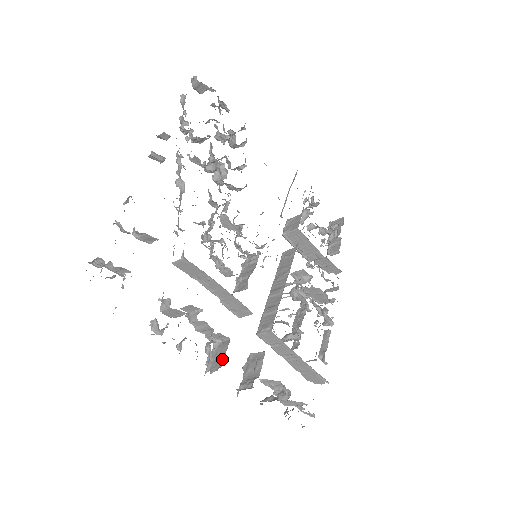
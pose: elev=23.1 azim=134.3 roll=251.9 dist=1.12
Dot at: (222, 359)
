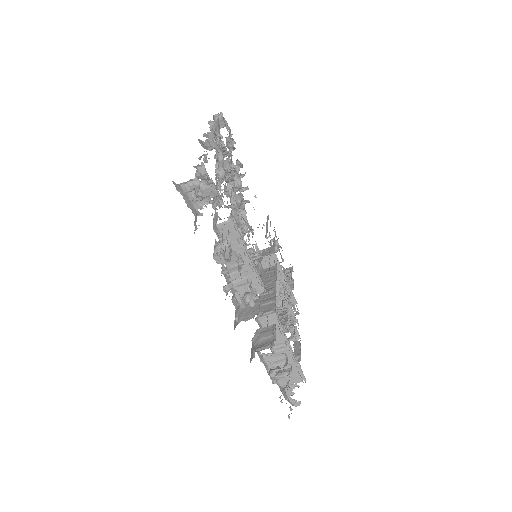
Dot at: (256, 310)
